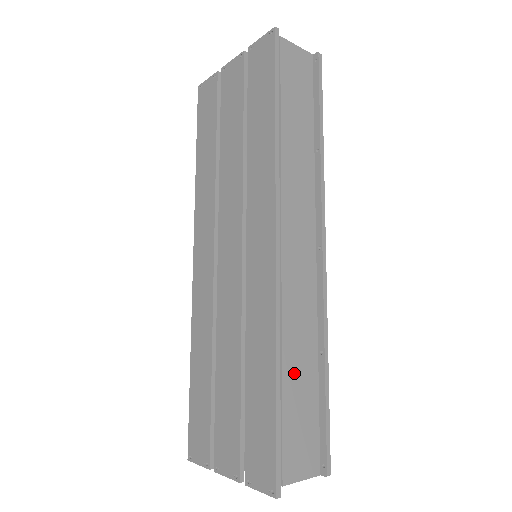
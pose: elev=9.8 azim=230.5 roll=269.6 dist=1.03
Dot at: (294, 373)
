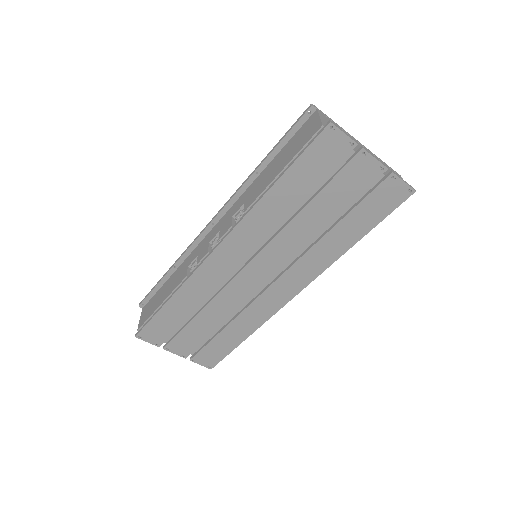
Dot at: occluded
